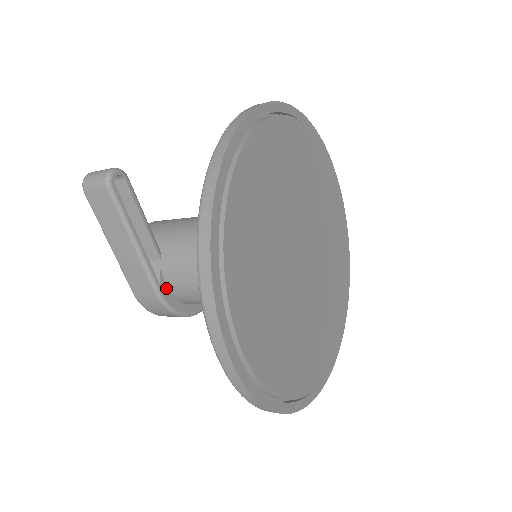
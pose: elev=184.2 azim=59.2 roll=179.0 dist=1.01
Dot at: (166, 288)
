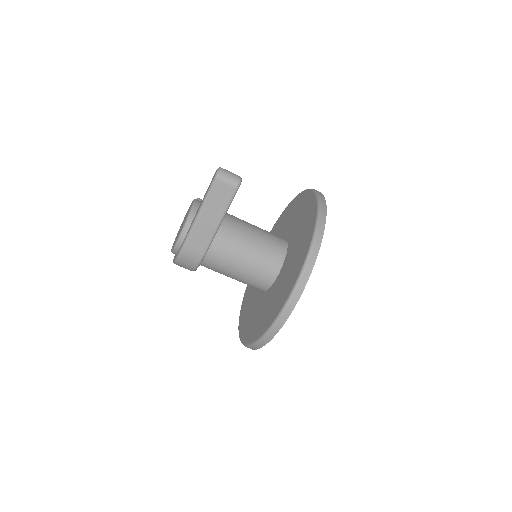
Dot at: occluded
